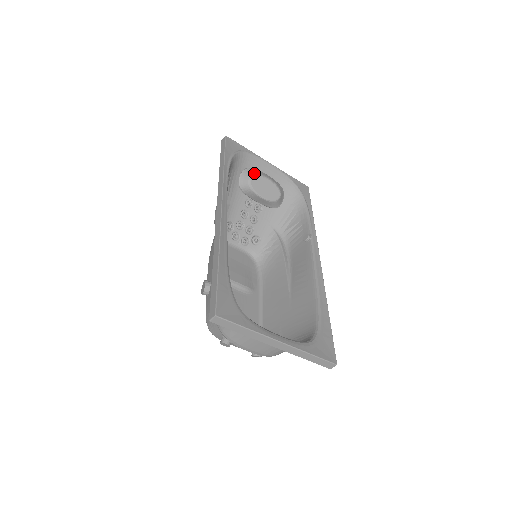
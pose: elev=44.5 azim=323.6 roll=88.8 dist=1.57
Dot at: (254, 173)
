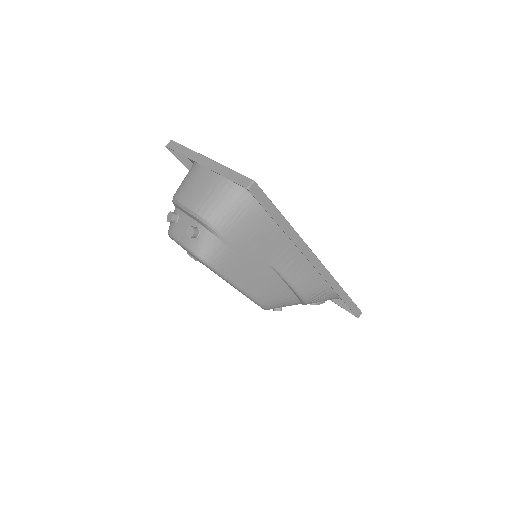
Dot at: occluded
